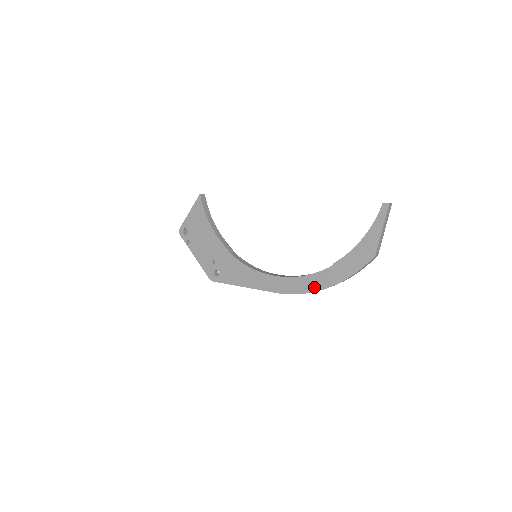
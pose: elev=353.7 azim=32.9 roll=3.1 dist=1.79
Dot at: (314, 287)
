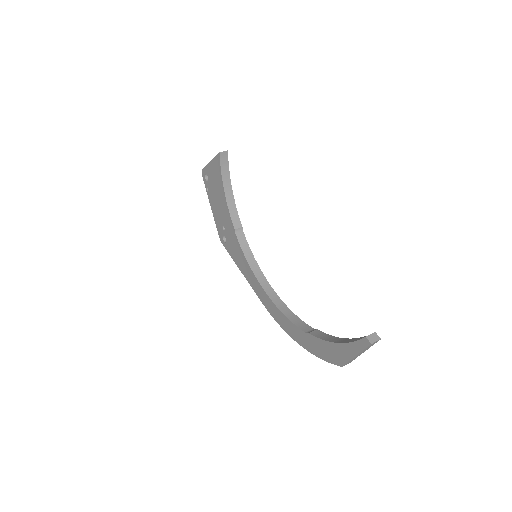
Dot at: (289, 332)
